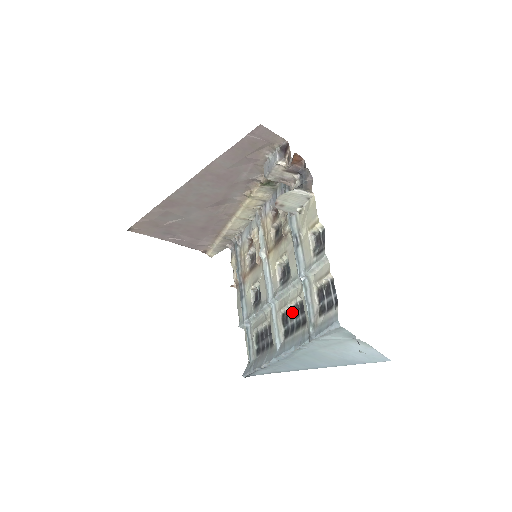
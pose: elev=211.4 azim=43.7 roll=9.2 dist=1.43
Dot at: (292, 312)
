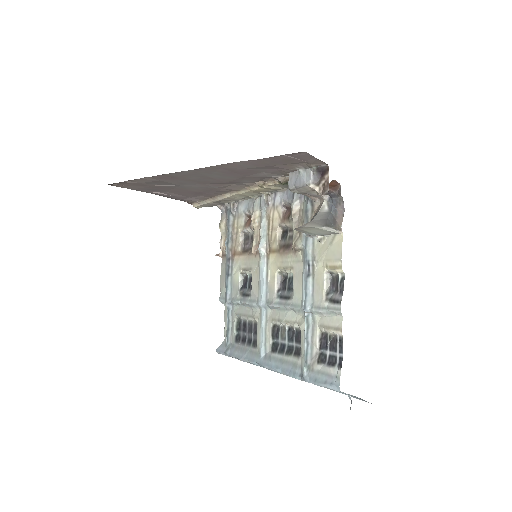
Dot at: (285, 332)
